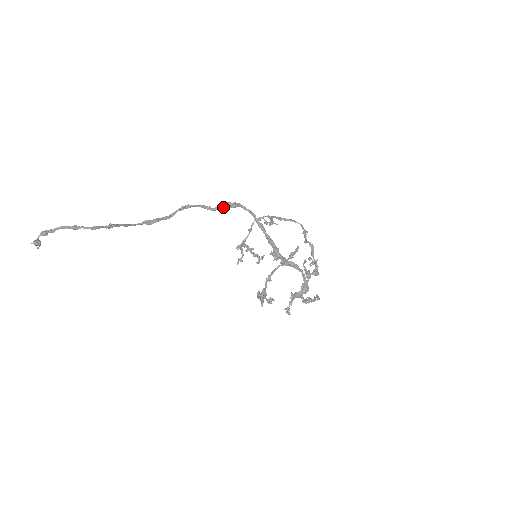
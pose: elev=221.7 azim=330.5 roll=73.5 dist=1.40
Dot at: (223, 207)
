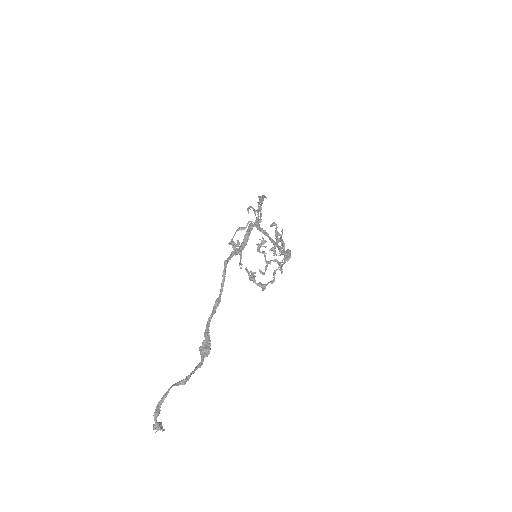
Dot at: (247, 241)
